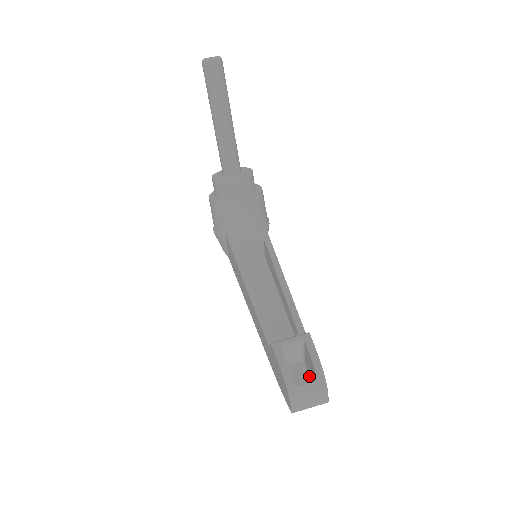
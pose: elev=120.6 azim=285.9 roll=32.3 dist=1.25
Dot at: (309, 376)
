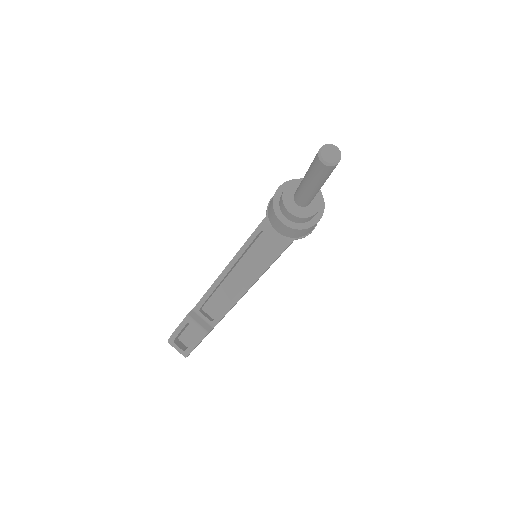
Dot at: occluded
